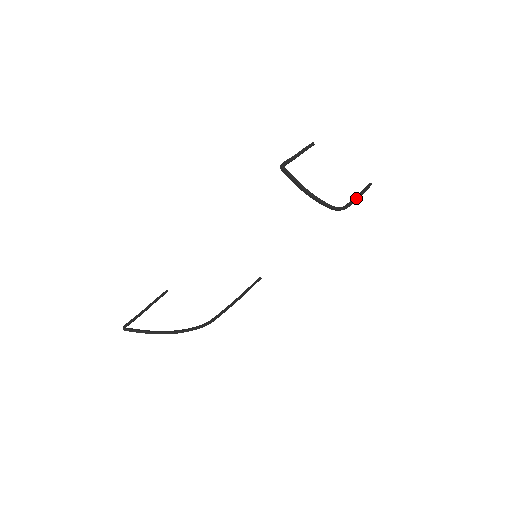
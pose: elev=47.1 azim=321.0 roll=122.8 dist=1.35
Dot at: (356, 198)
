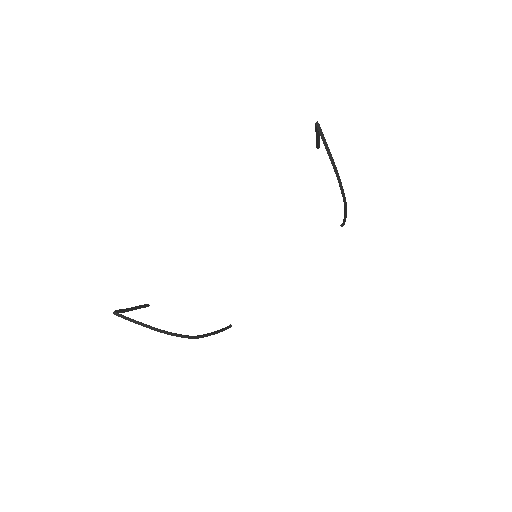
Dot at: occluded
